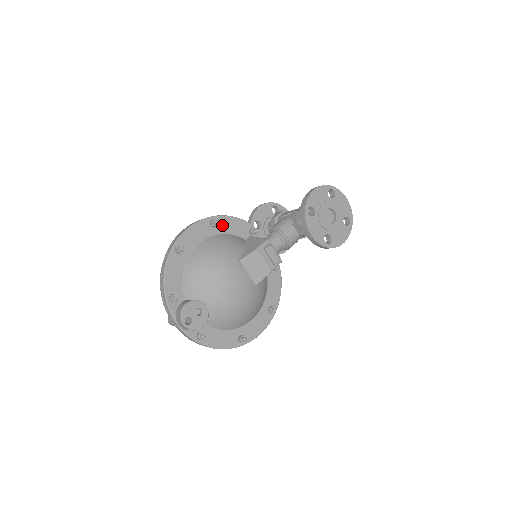
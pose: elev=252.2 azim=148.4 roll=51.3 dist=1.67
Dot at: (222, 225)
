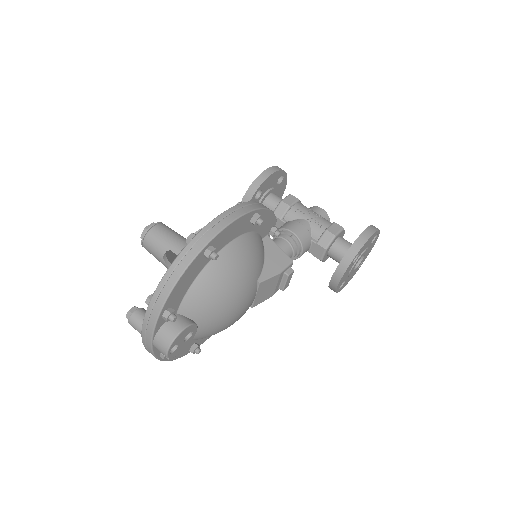
Dot at: occluded
